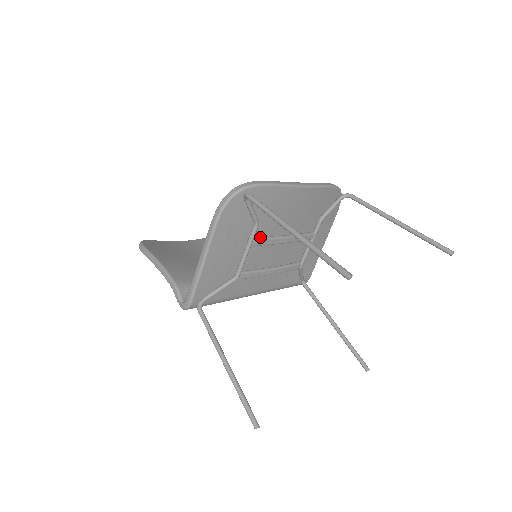
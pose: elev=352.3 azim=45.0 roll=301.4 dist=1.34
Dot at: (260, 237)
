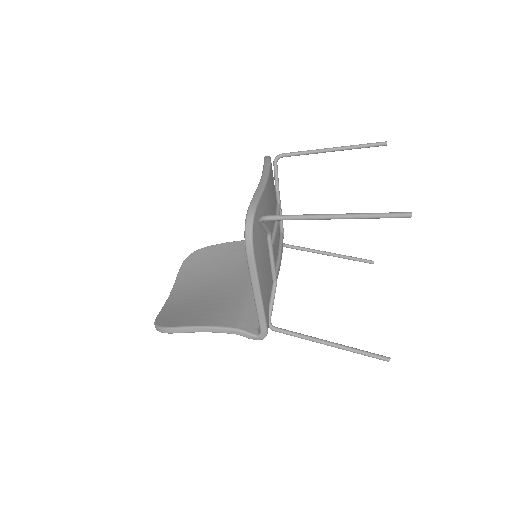
Dot at: occluded
